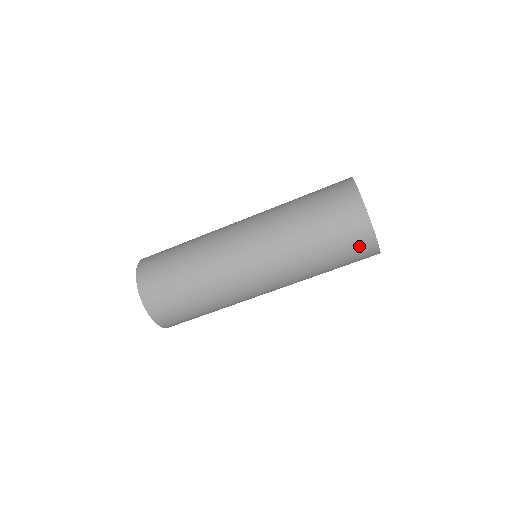
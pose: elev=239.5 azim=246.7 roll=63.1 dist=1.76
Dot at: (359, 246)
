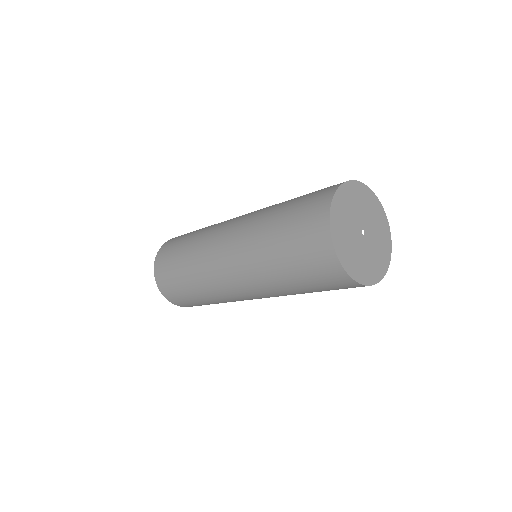
Dot at: occluded
